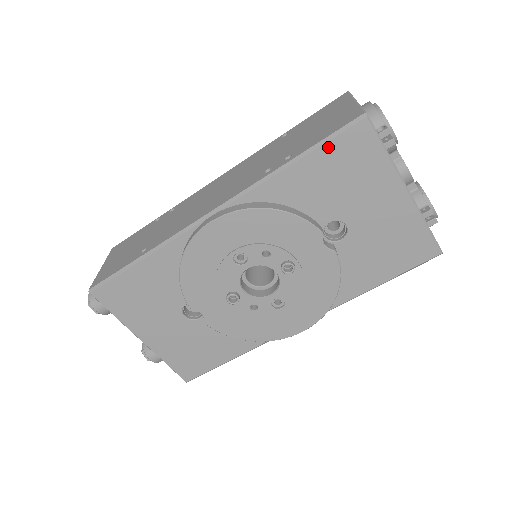
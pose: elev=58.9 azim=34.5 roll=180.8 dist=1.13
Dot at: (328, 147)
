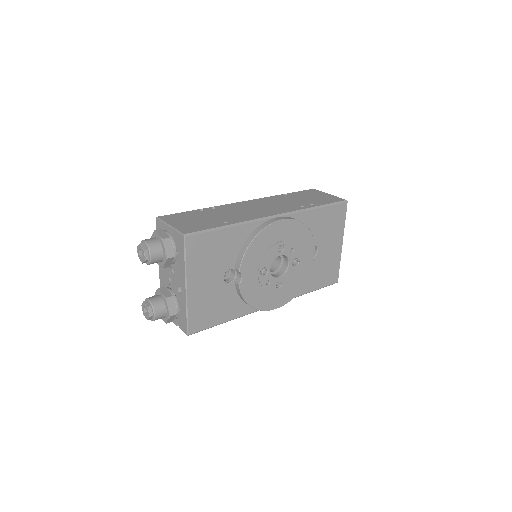
Dot at: (332, 208)
